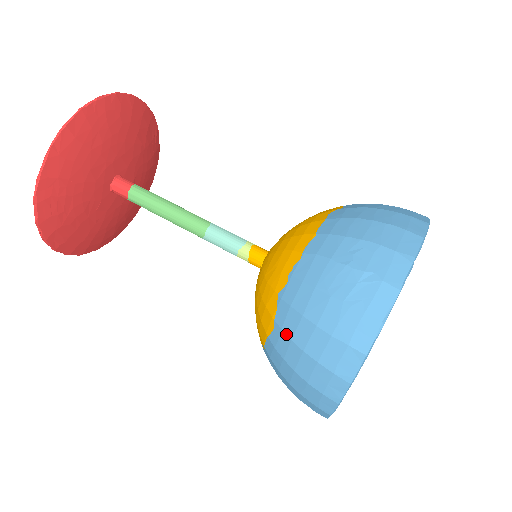
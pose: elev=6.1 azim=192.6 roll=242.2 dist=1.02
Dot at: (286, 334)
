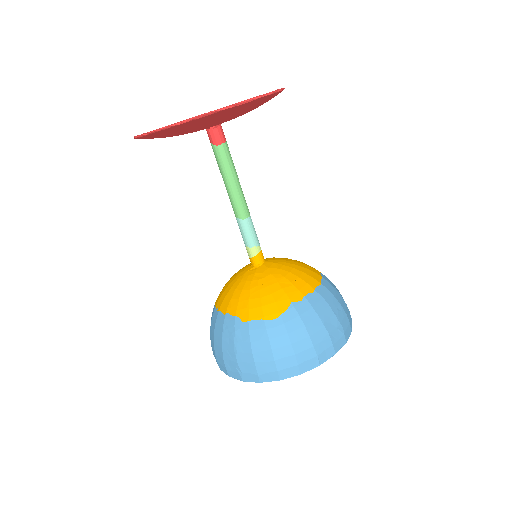
Dot at: (286, 328)
